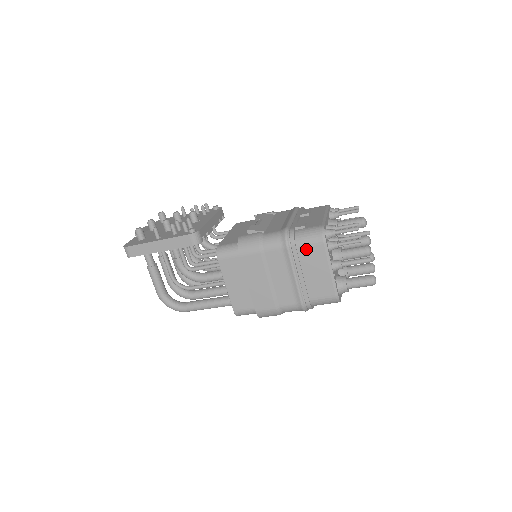
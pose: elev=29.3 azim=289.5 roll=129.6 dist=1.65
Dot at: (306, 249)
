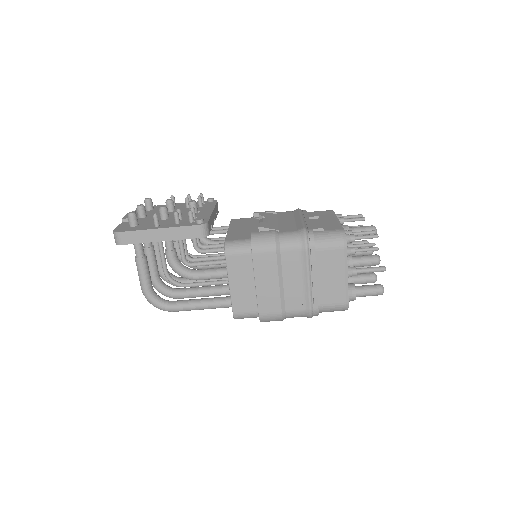
Dot at: (325, 252)
